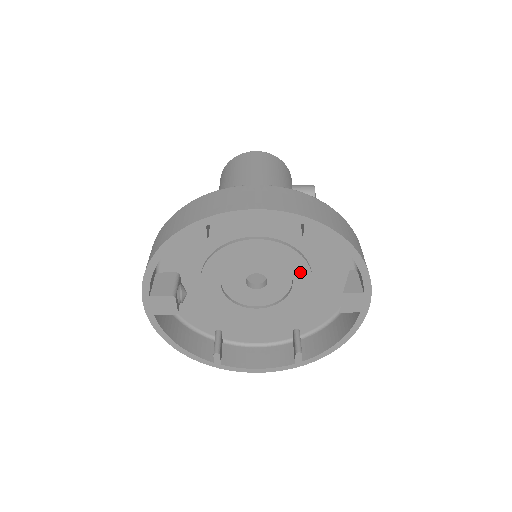
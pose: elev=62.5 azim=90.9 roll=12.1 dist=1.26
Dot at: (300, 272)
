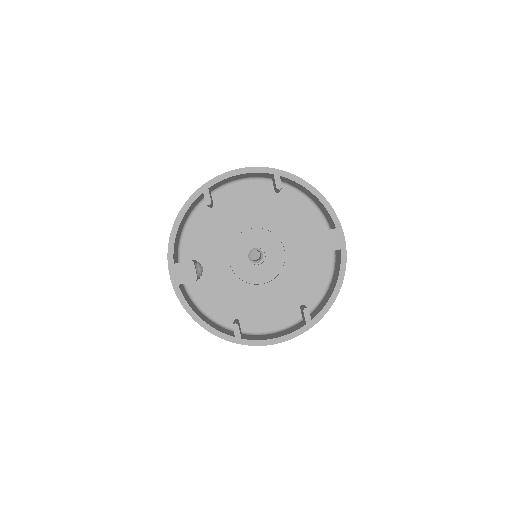
Dot at: (287, 238)
